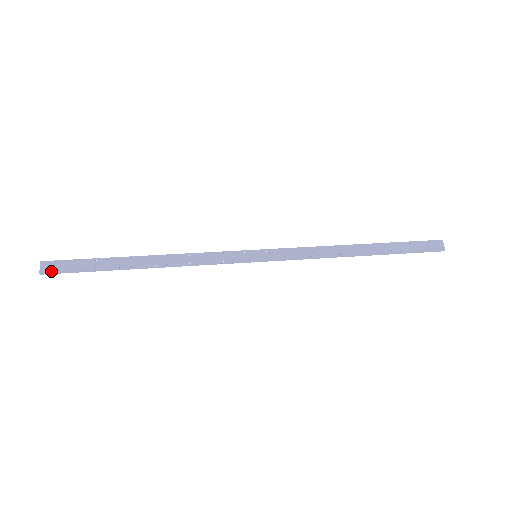
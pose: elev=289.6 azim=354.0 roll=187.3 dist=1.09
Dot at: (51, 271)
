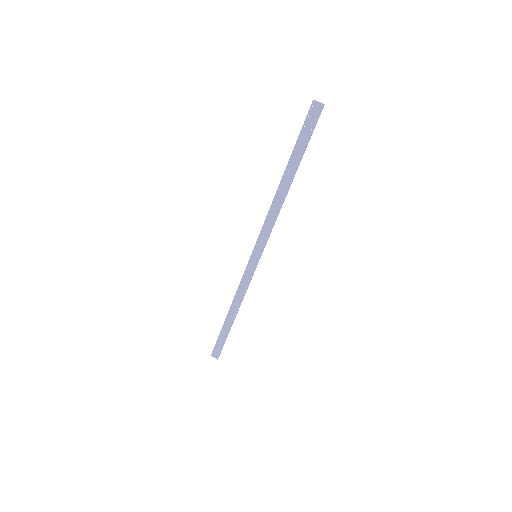
Dot at: (218, 355)
